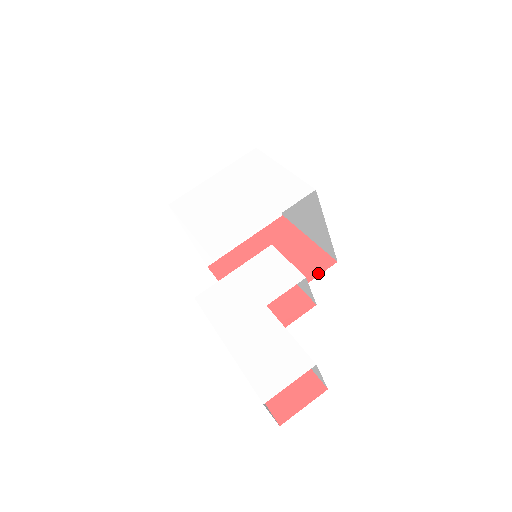
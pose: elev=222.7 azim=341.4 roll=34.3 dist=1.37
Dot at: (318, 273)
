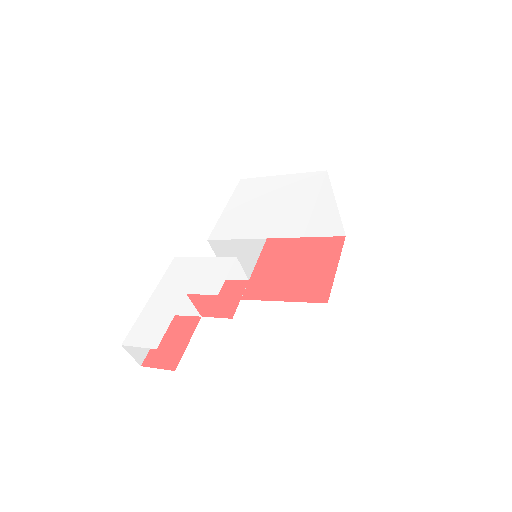
Dot at: (308, 300)
